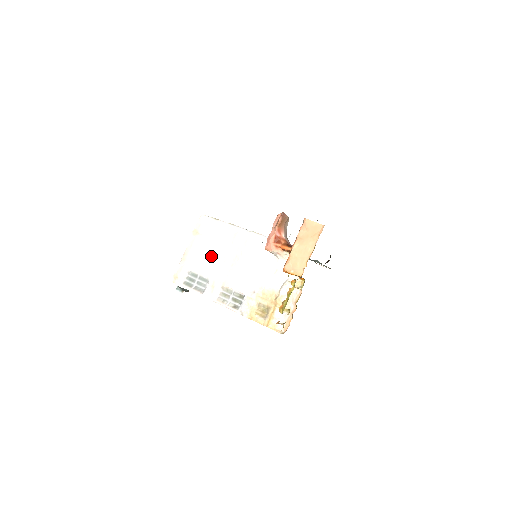
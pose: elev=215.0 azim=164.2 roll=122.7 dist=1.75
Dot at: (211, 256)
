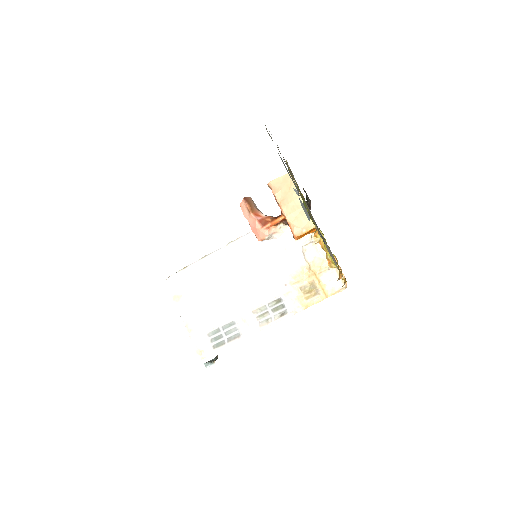
Dot at: (214, 300)
